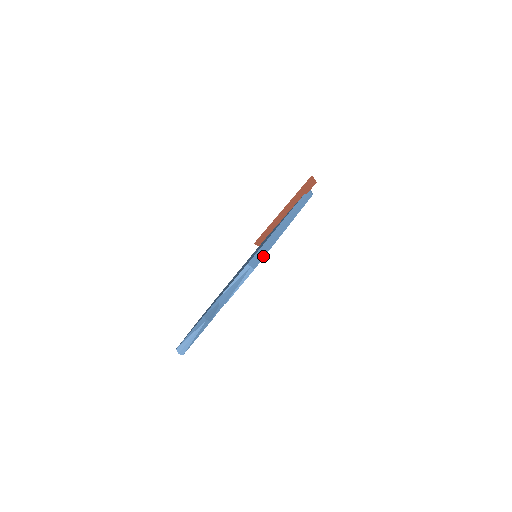
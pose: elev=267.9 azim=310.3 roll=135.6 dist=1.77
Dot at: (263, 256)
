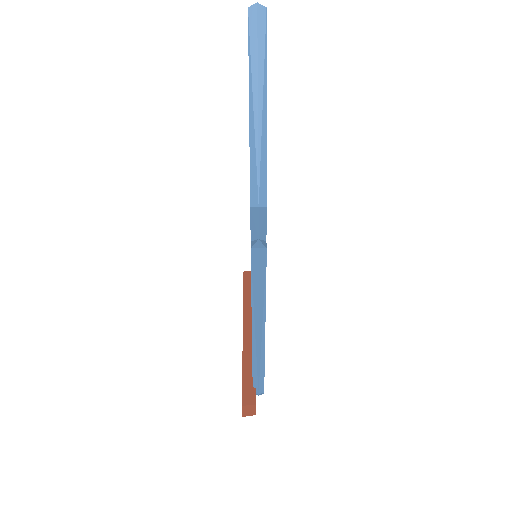
Dot at: occluded
